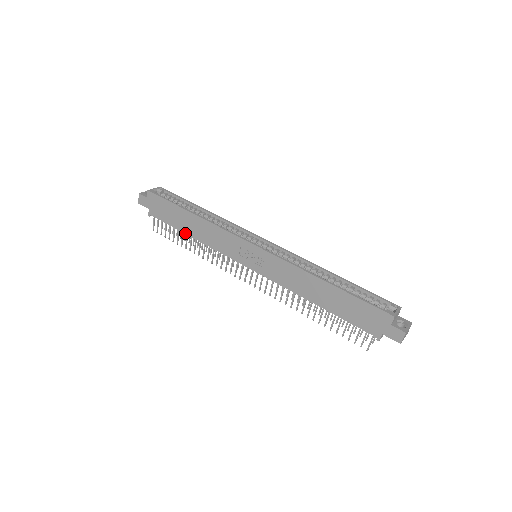
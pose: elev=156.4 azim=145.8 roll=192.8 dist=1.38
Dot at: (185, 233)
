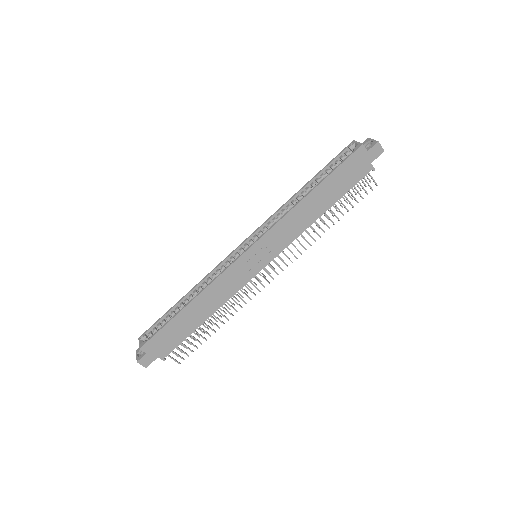
Dot at: occluded
